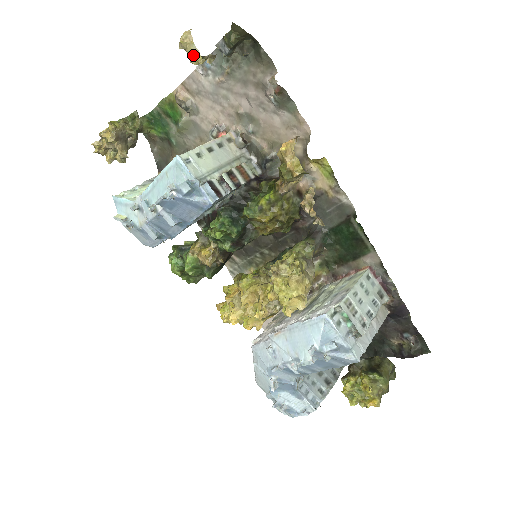
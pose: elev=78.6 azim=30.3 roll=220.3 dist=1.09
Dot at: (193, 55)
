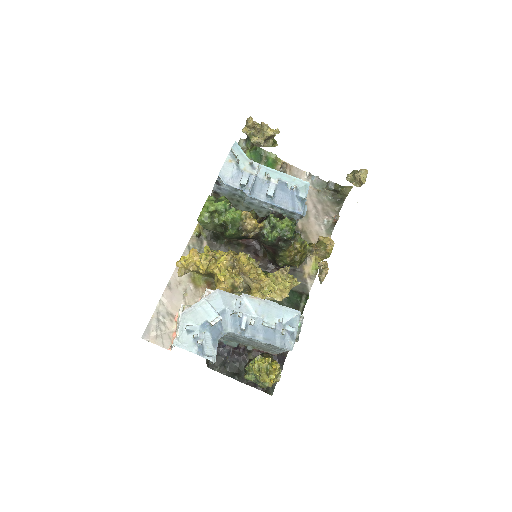
Dot at: (364, 178)
